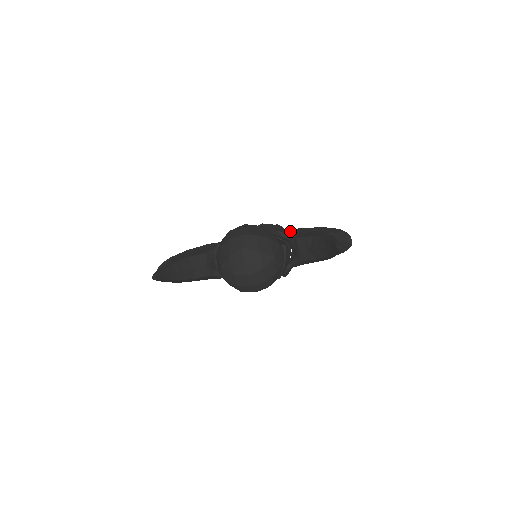
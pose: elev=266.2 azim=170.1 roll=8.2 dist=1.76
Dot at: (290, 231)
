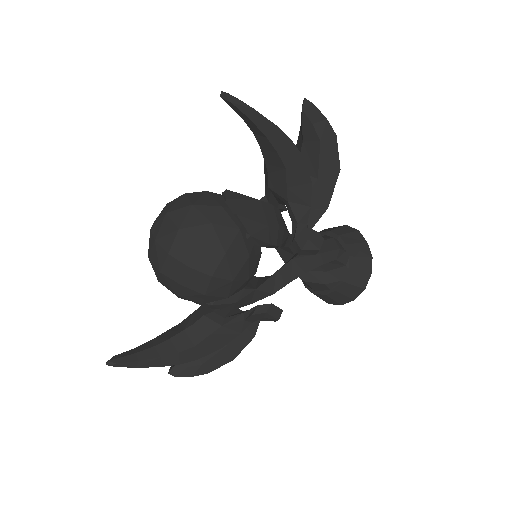
Dot at: occluded
